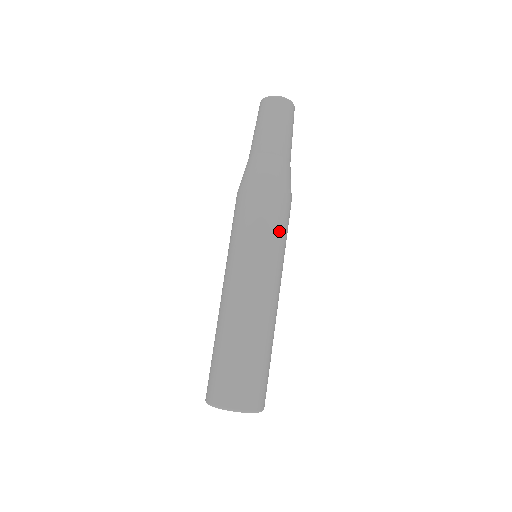
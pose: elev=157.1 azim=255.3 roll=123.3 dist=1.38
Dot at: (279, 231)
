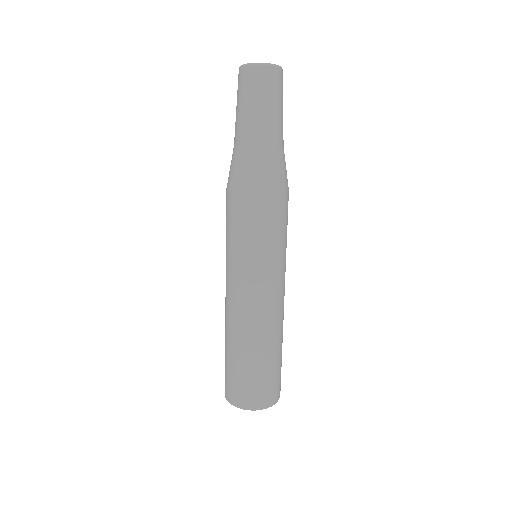
Dot at: (281, 235)
